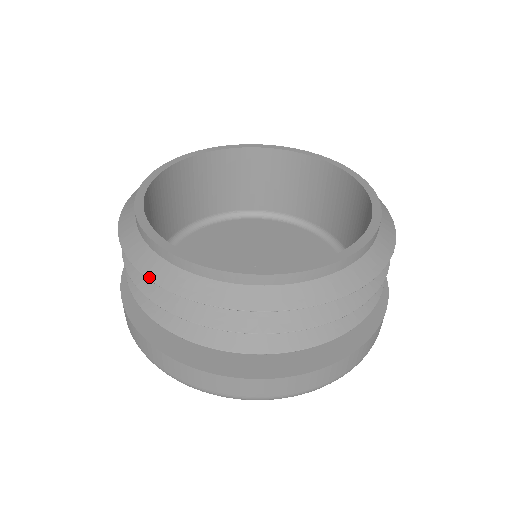
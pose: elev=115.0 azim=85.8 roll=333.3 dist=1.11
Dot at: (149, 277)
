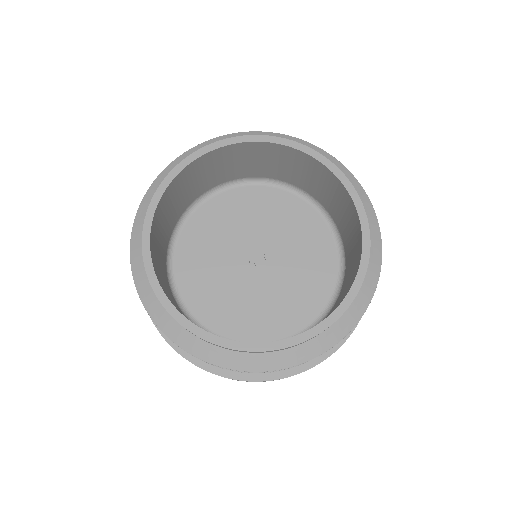
Dot at: (186, 350)
